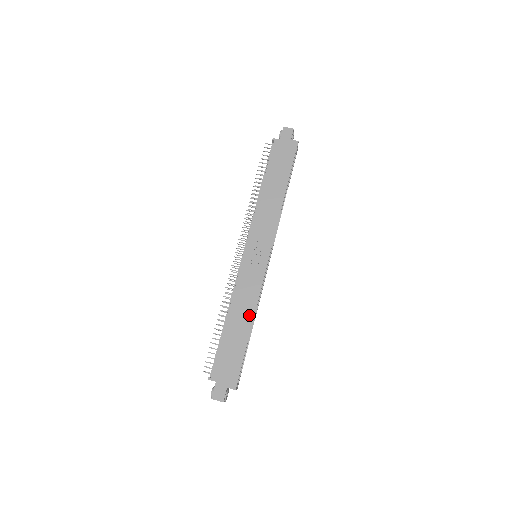
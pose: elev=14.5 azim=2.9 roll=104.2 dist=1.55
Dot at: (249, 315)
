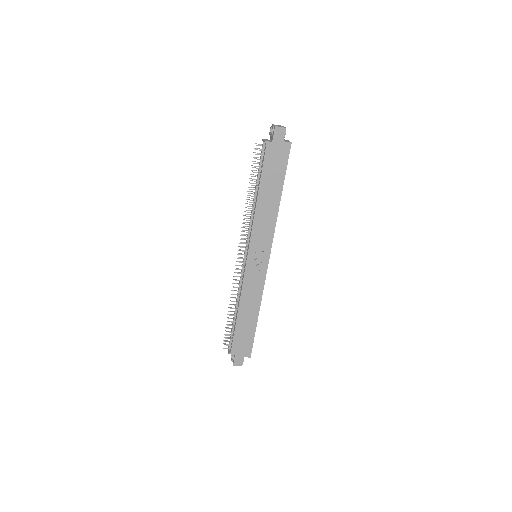
Dot at: (256, 307)
